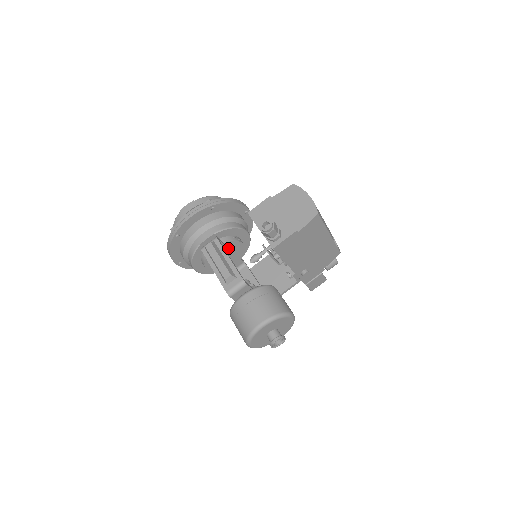
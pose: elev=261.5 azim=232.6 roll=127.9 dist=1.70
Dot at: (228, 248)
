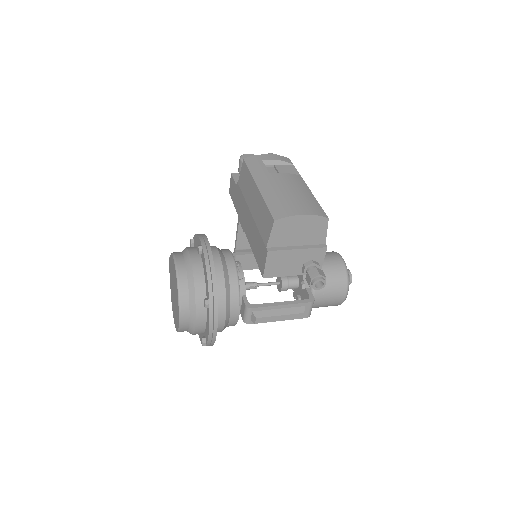
Dot at: occluded
